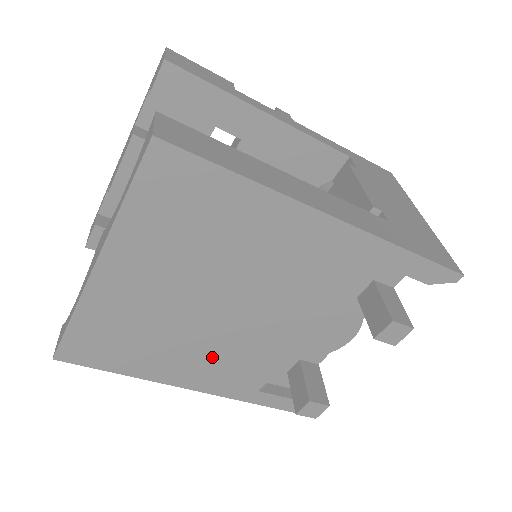
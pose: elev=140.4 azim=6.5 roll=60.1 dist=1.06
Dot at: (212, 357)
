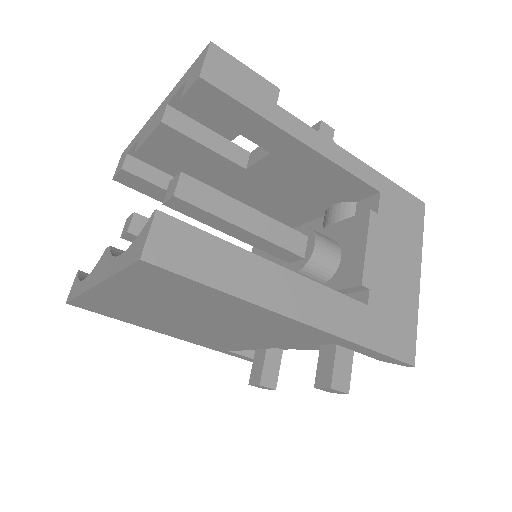
Dot at: (192, 334)
